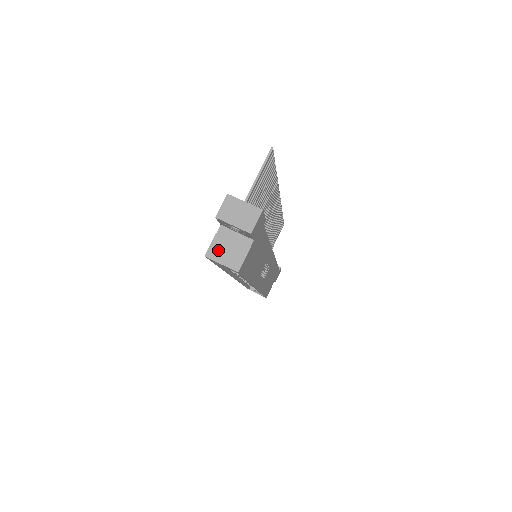
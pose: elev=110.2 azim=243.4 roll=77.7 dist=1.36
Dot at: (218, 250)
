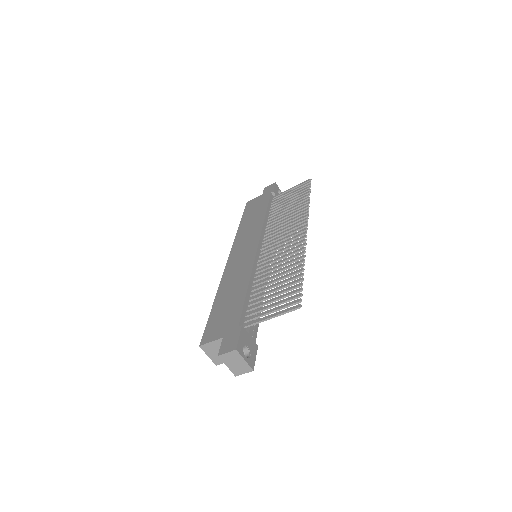
Dot at: (211, 349)
